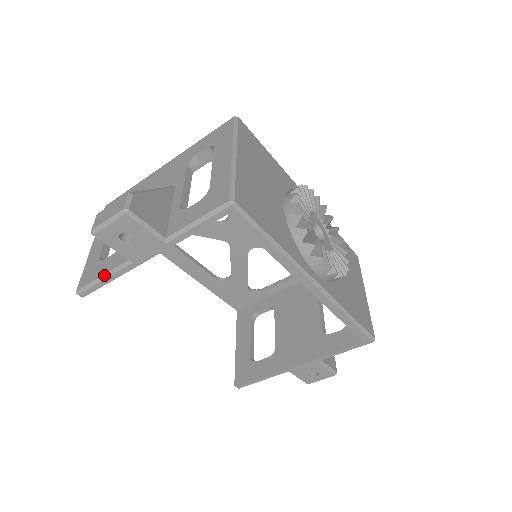
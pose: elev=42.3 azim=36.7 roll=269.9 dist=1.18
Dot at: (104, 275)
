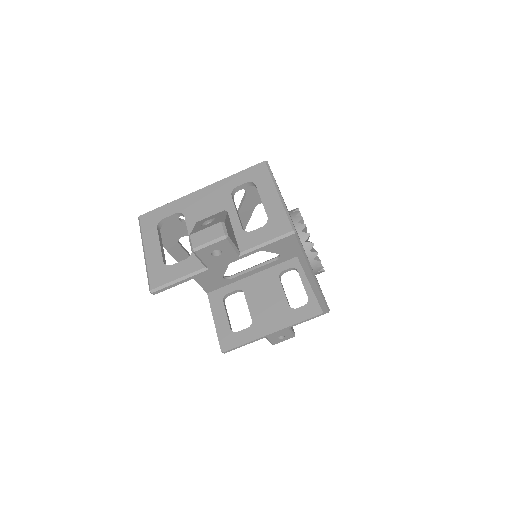
Dot at: (181, 278)
